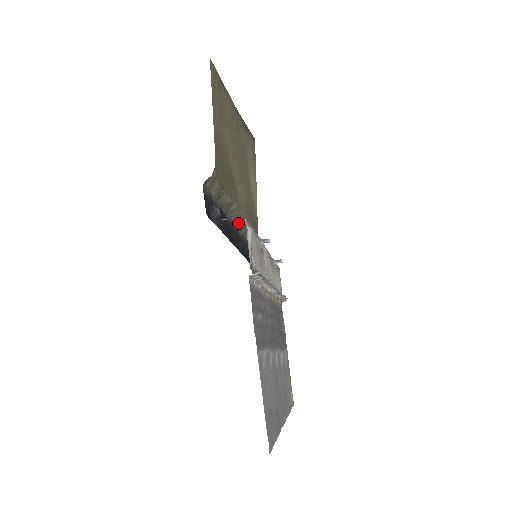
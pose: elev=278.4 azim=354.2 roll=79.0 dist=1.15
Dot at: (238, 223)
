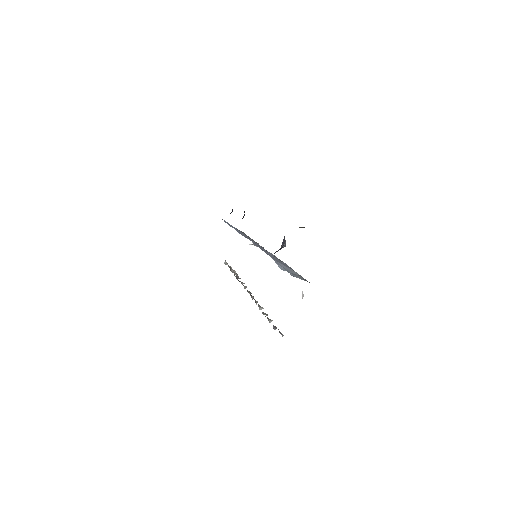
Dot at: occluded
